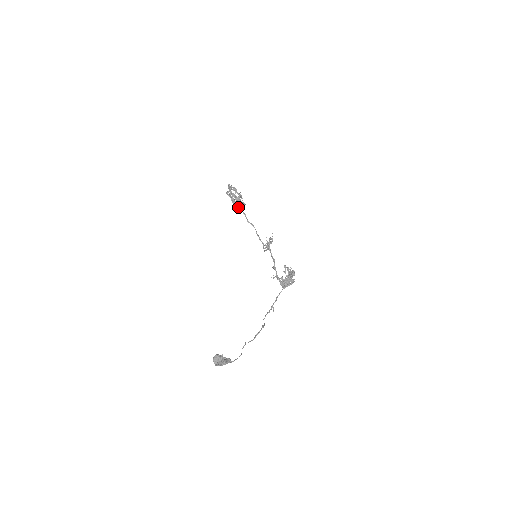
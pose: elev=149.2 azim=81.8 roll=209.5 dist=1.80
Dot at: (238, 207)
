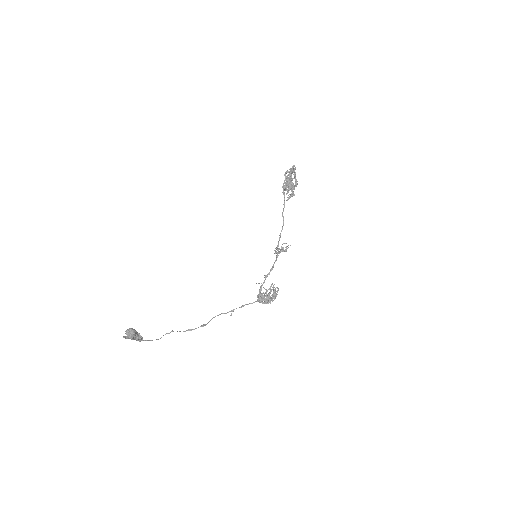
Dot at: (284, 194)
